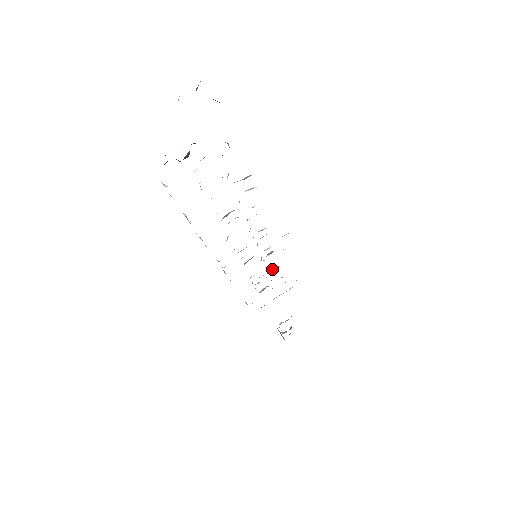
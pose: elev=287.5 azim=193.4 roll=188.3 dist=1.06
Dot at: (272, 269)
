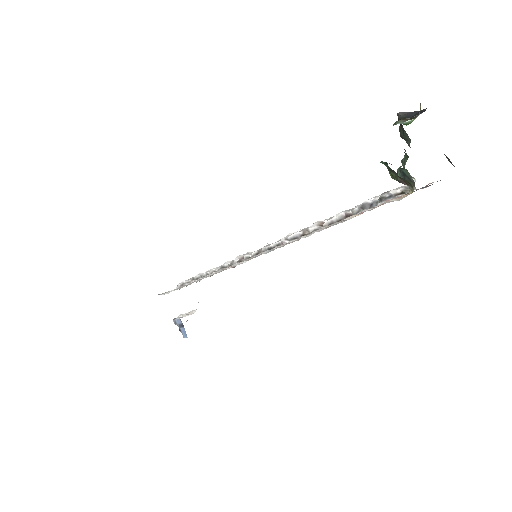
Dot at: occluded
